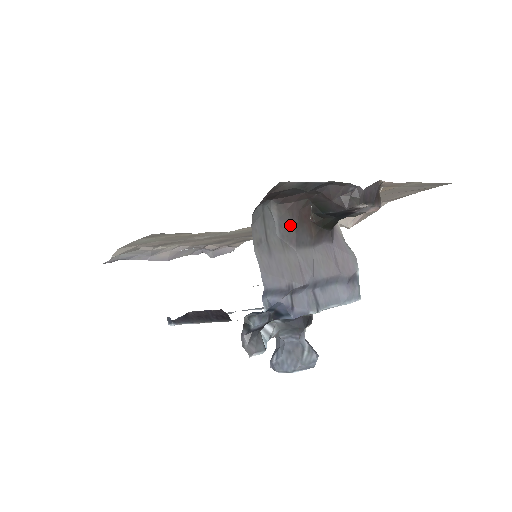
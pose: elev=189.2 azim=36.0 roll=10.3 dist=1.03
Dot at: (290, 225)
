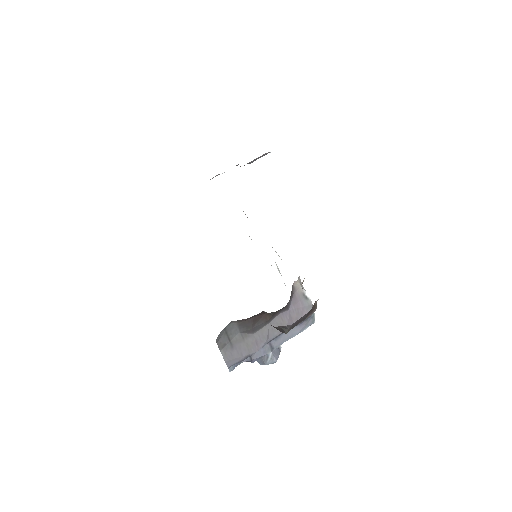
Dot at: (247, 326)
